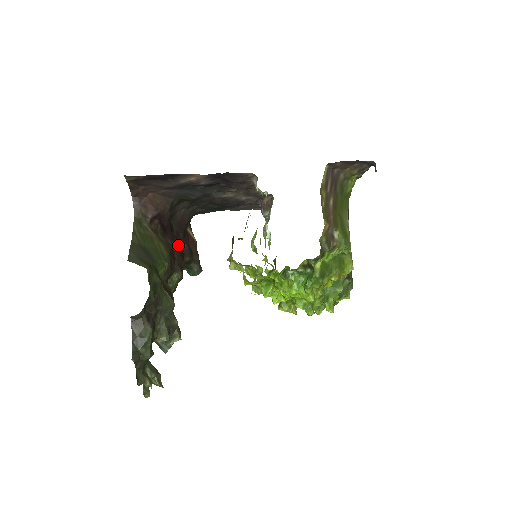
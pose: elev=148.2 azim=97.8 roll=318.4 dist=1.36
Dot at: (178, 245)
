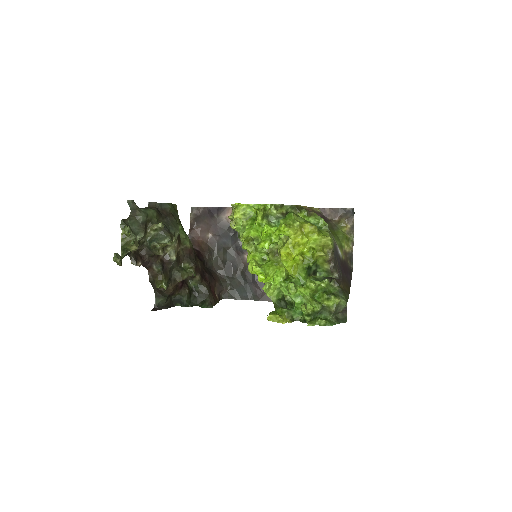
Dot at: (202, 270)
